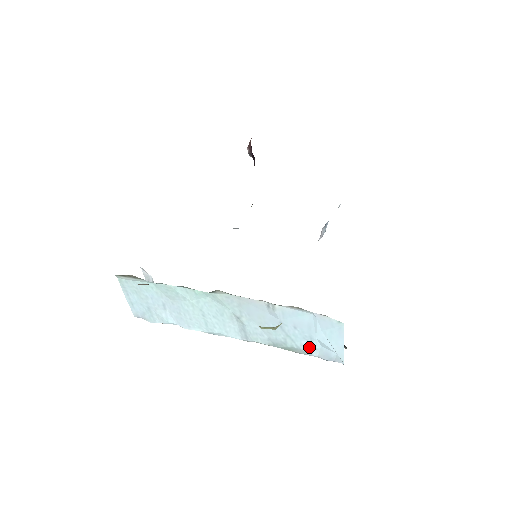
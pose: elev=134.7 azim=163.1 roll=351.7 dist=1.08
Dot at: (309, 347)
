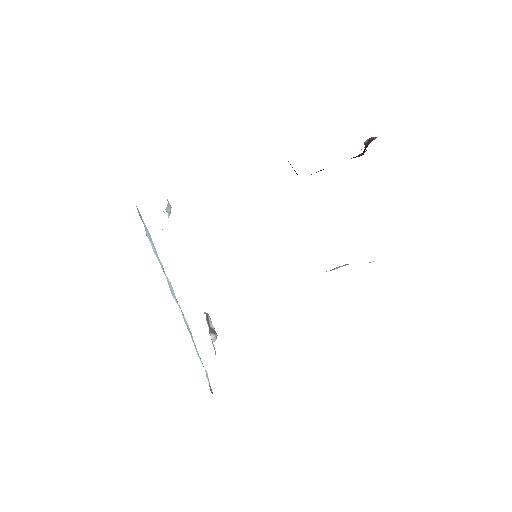
Dot at: occluded
